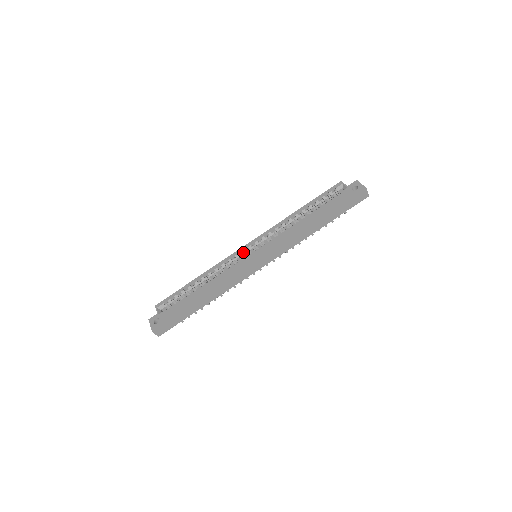
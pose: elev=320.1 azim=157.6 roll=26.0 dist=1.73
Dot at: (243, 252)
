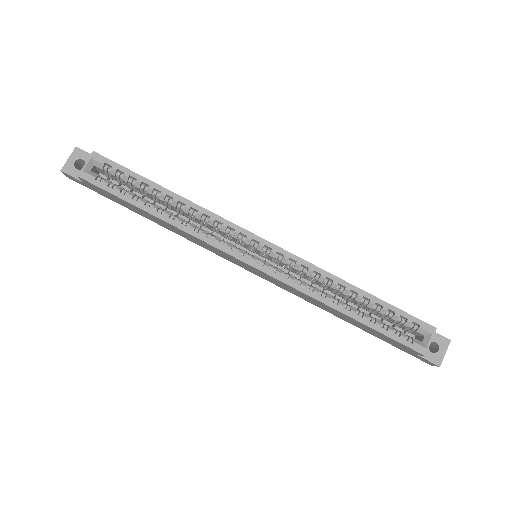
Dot at: (247, 241)
